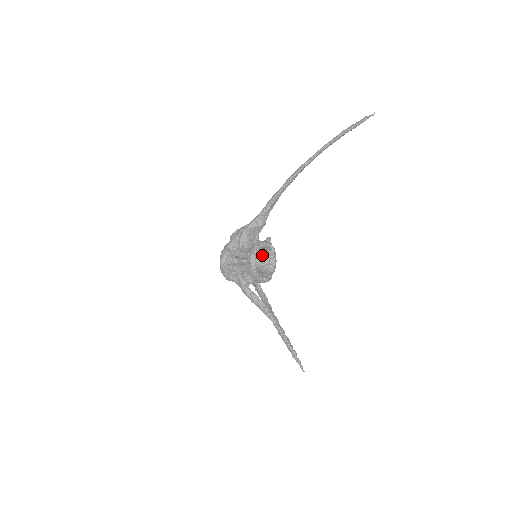
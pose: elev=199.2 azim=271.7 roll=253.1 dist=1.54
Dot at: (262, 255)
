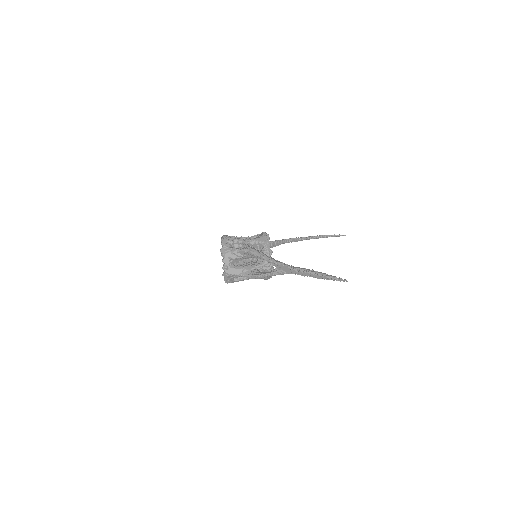
Dot at: occluded
